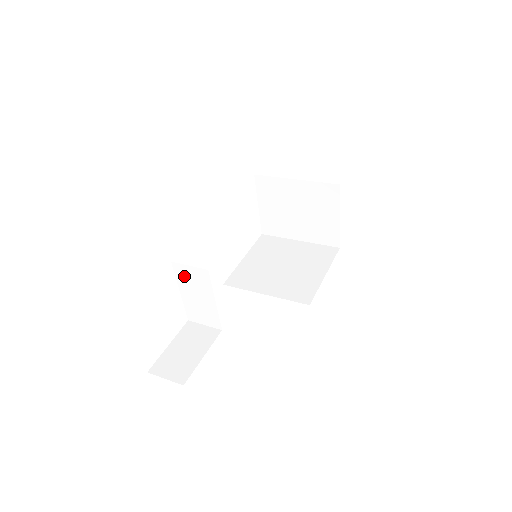
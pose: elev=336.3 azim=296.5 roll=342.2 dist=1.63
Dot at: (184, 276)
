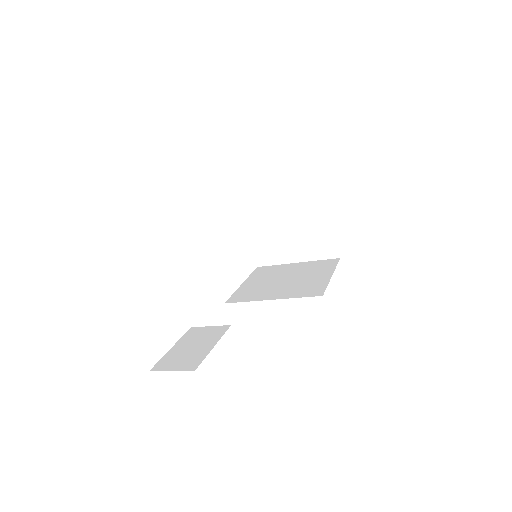
Dot at: (182, 262)
